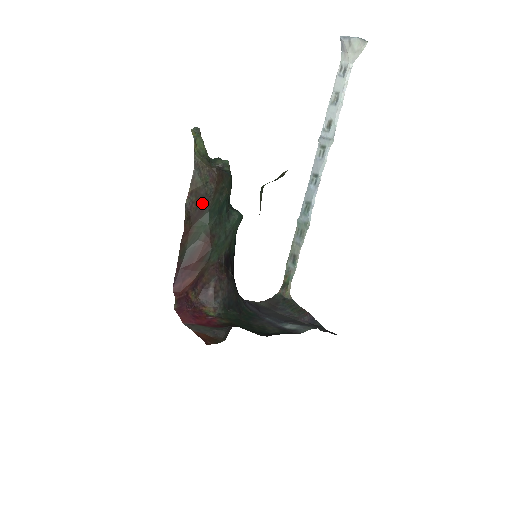
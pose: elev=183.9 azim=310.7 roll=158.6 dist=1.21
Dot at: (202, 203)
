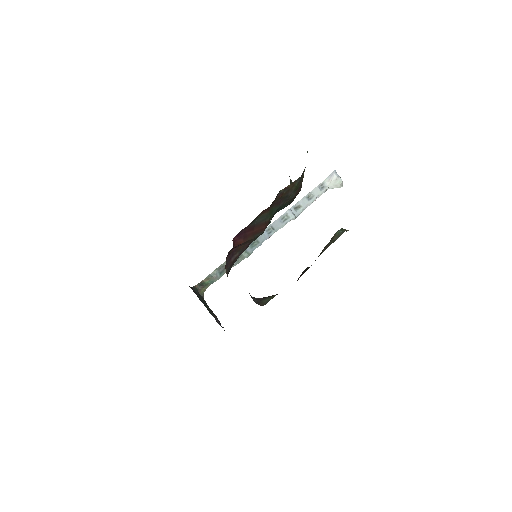
Dot at: (283, 199)
